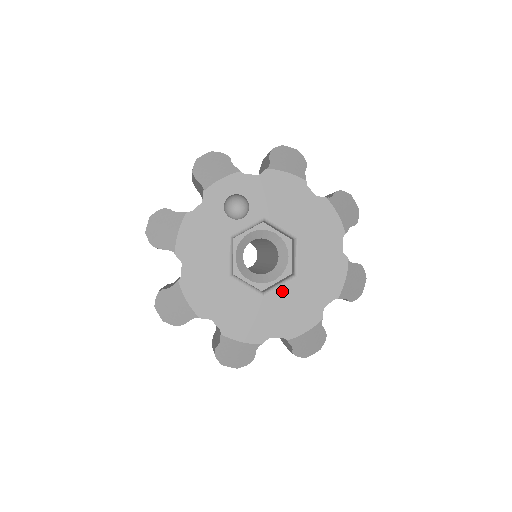
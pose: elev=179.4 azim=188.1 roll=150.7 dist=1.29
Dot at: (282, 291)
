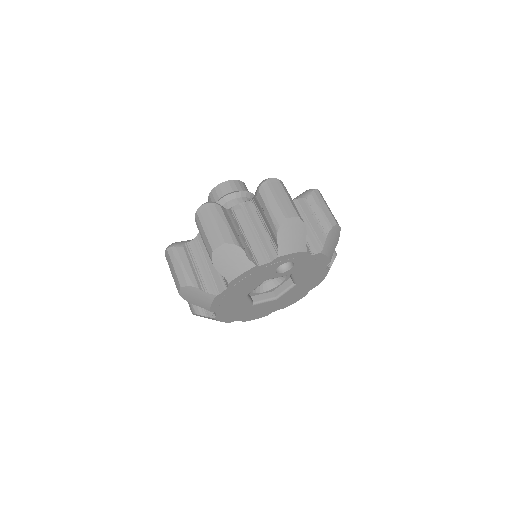
Dot at: (263, 304)
